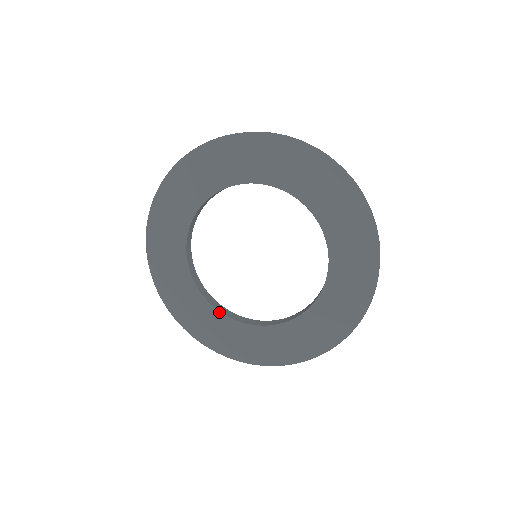
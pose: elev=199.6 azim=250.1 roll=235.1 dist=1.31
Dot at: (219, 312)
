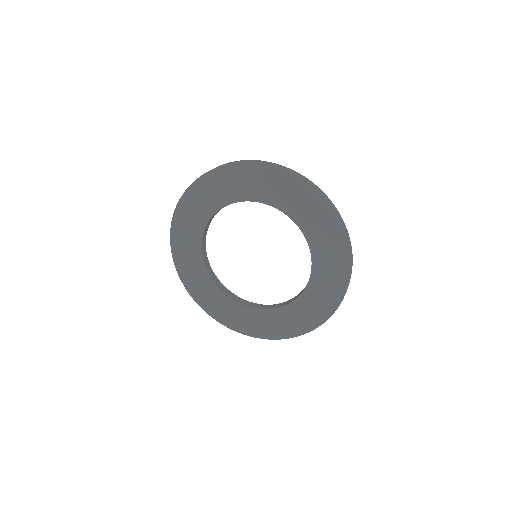
Dot at: (239, 304)
